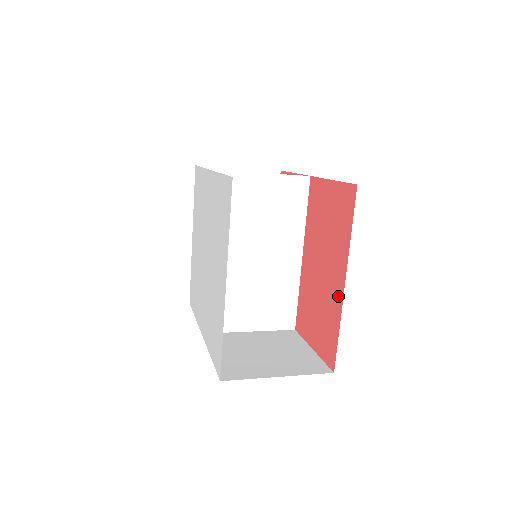
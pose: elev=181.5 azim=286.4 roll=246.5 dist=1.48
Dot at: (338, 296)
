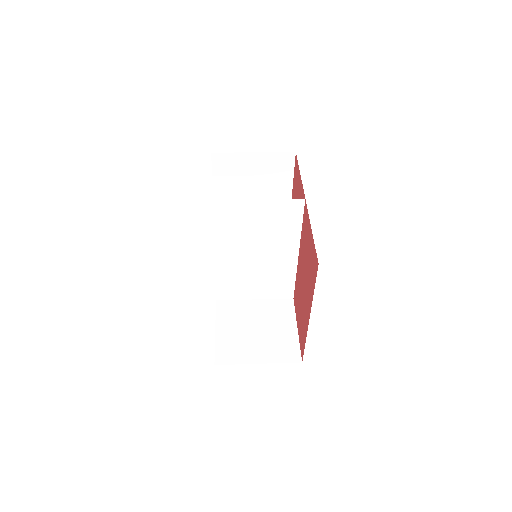
Dot at: (307, 321)
